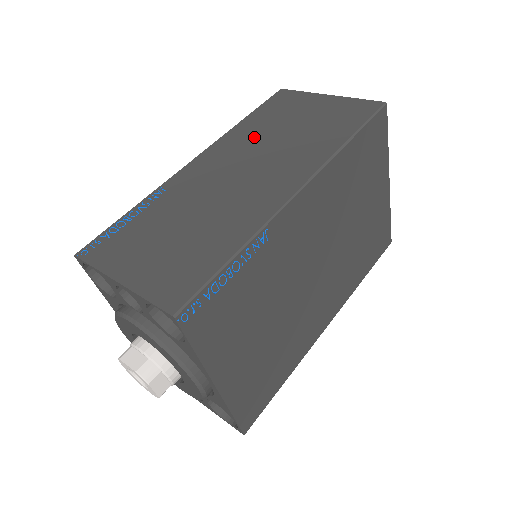
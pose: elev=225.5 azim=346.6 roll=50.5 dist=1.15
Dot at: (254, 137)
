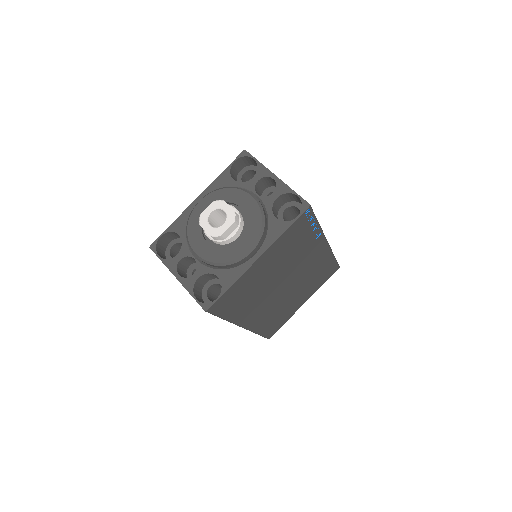
Dot at: occluded
